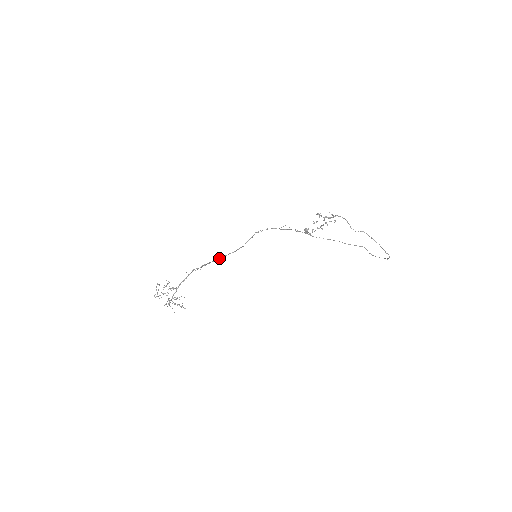
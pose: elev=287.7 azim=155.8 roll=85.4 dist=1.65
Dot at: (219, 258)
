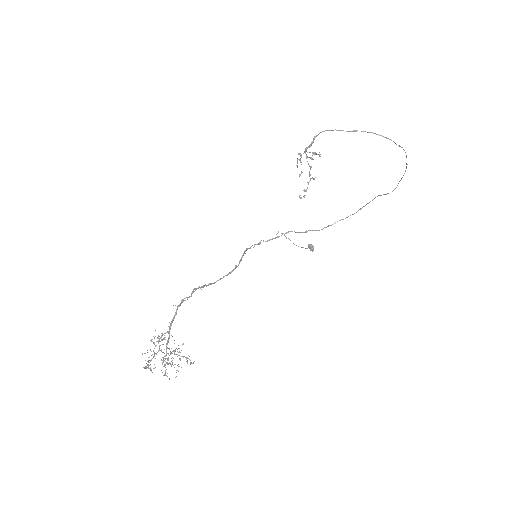
Dot at: (212, 283)
